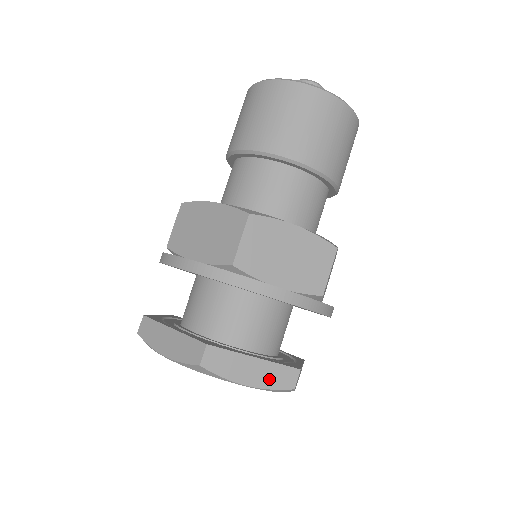
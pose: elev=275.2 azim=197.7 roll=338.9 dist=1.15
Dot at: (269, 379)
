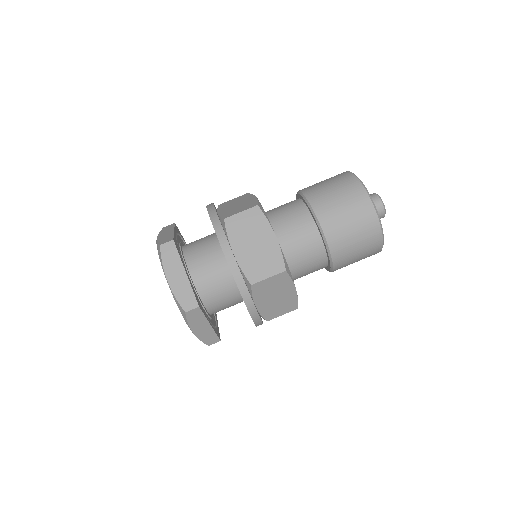
Dot at: (204, 336)
